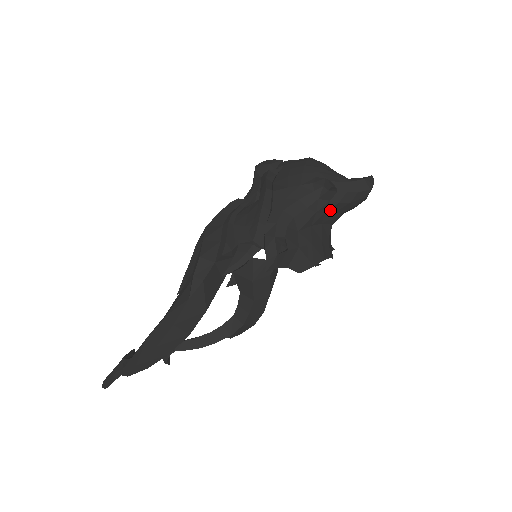
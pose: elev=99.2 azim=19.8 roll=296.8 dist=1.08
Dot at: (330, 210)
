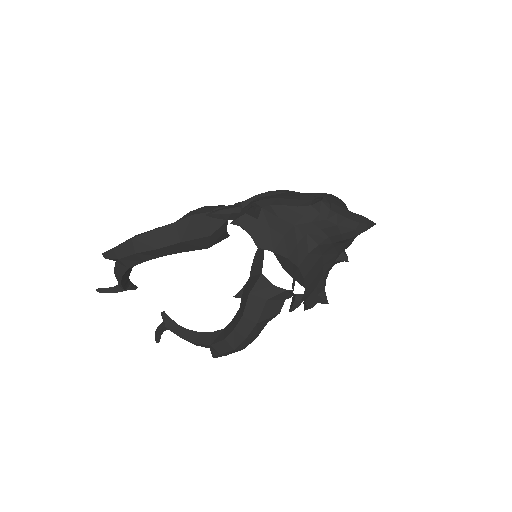
Dot at: (317, 223)
